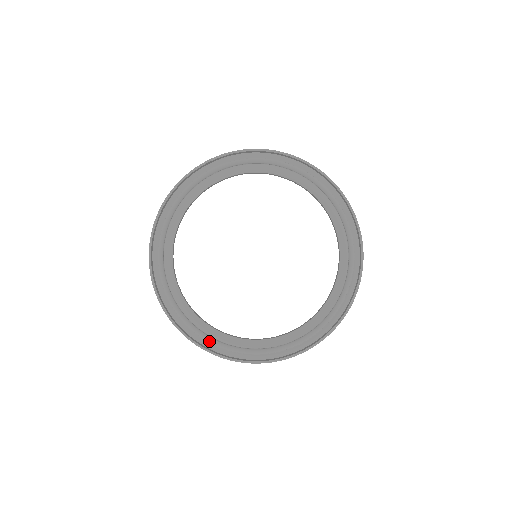
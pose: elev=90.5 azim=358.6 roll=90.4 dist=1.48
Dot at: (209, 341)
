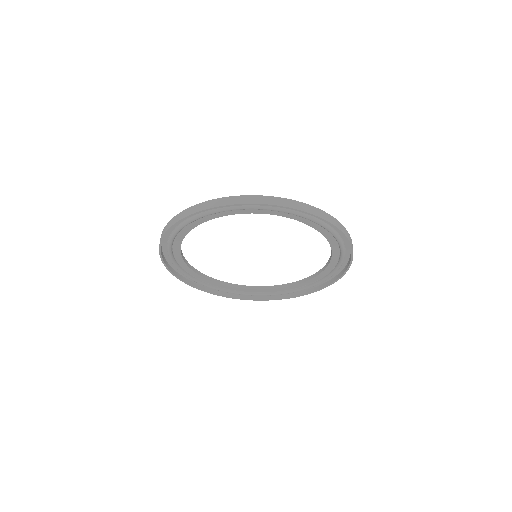
Dot at: occluded
